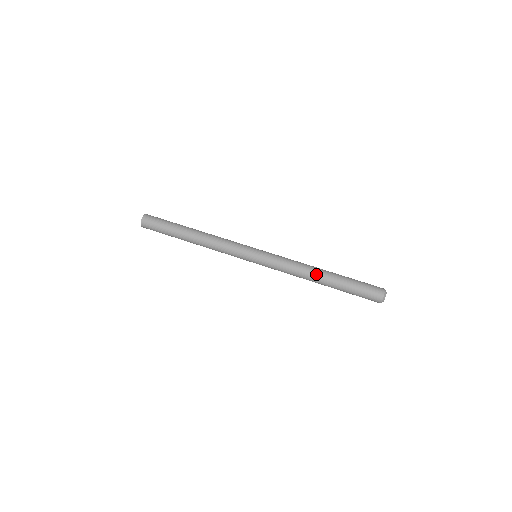
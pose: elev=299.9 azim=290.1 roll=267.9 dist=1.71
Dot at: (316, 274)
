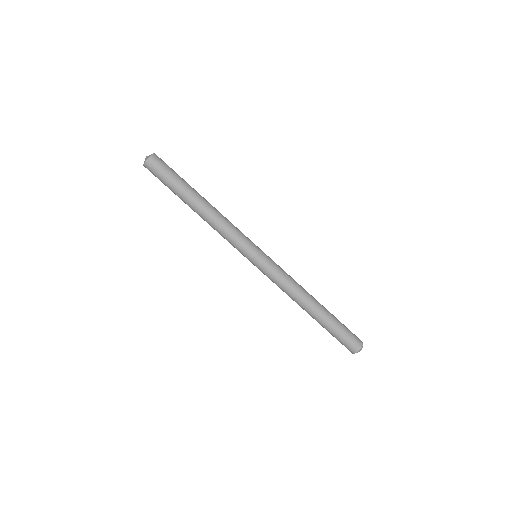
Dot at: occluded
